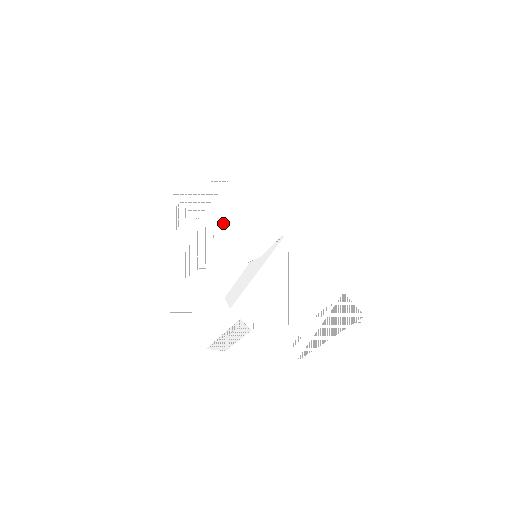
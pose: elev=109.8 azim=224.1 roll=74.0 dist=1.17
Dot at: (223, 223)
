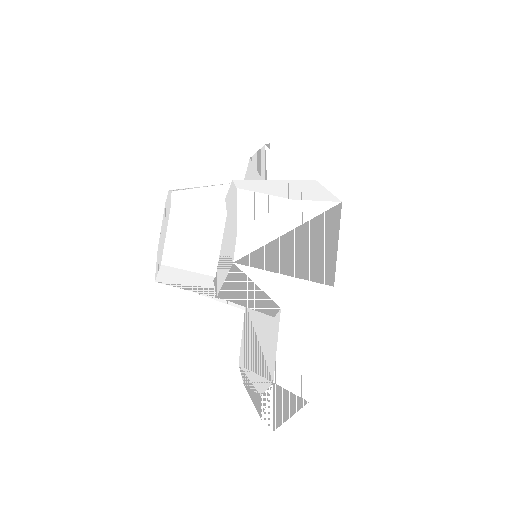
Dot at: (280, 155)
